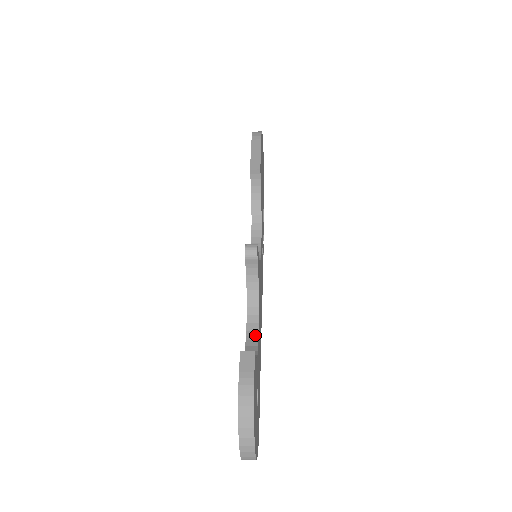
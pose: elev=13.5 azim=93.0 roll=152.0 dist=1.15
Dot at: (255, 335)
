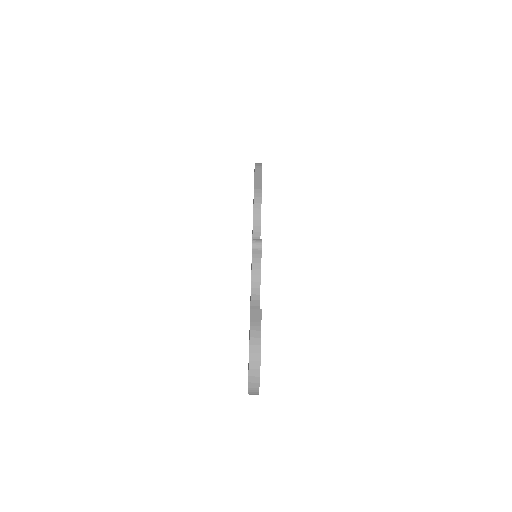
Dot at: (257, 308)
